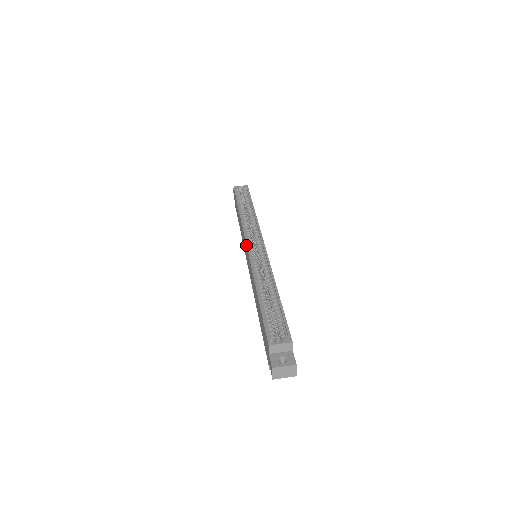
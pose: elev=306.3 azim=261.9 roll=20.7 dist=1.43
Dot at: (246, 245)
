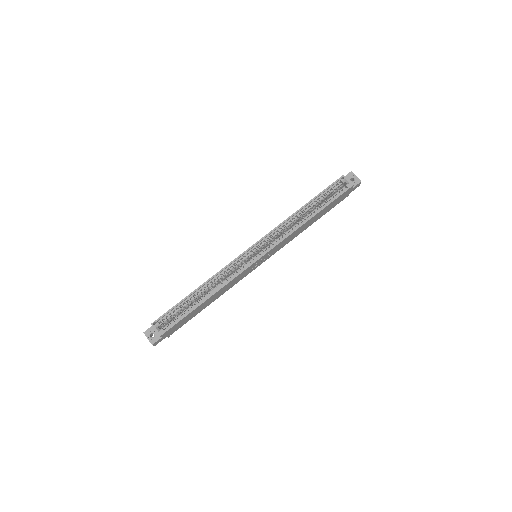
Dot at: (249, 247)
